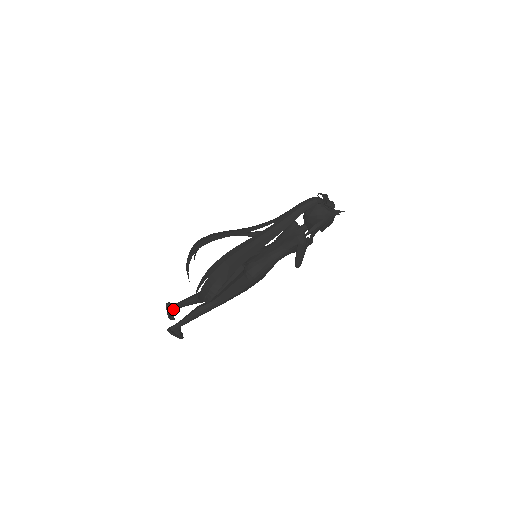
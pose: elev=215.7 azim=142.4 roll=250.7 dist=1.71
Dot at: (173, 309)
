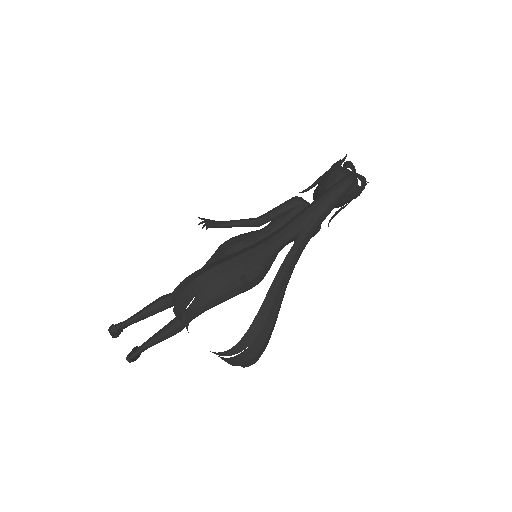
Dot at: (121, 330)
